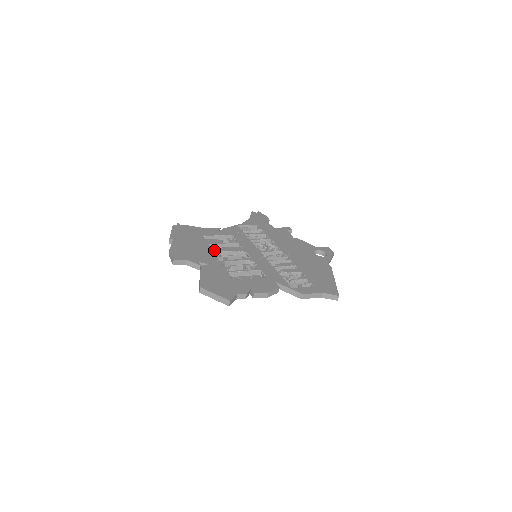
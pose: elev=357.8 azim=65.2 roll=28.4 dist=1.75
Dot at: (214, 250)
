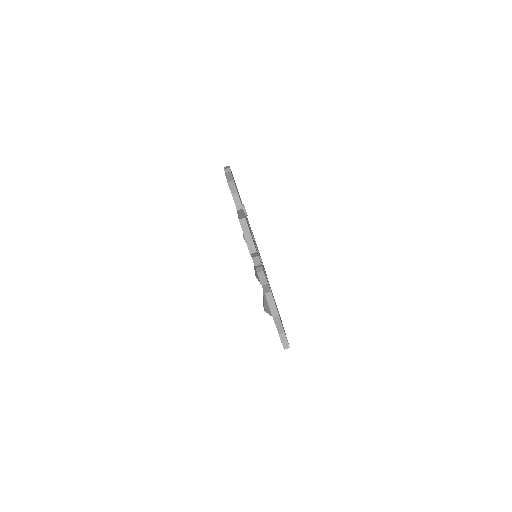
Dot at: occluded
